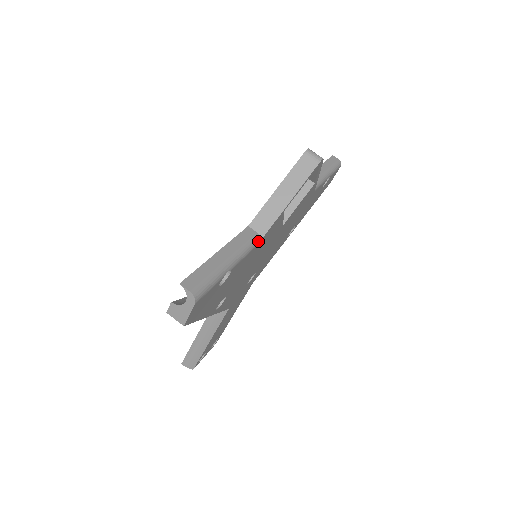
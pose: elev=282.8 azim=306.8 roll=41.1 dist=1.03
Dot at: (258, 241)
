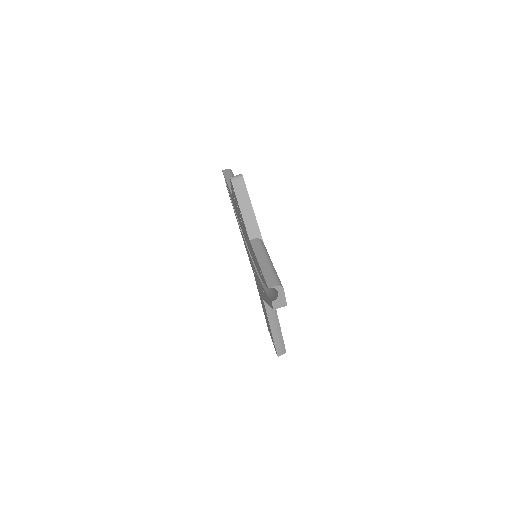
Dot at: (262, 241)
